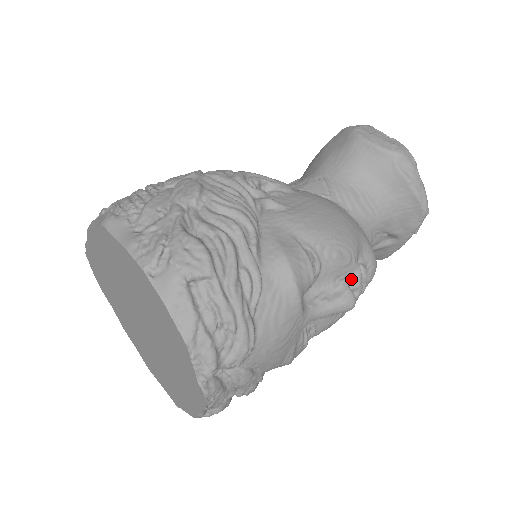
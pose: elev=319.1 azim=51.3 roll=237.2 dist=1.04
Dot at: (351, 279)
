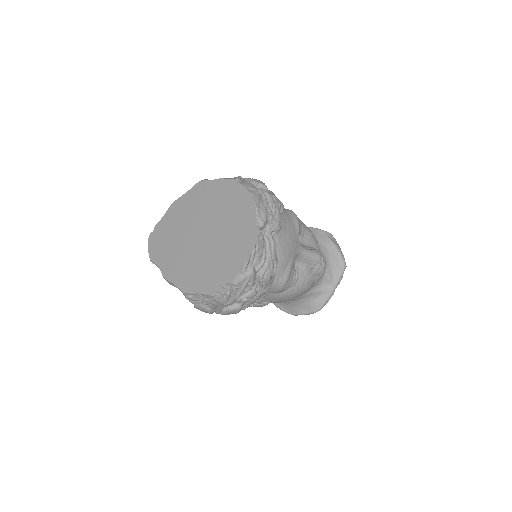
Dot at: occluded
